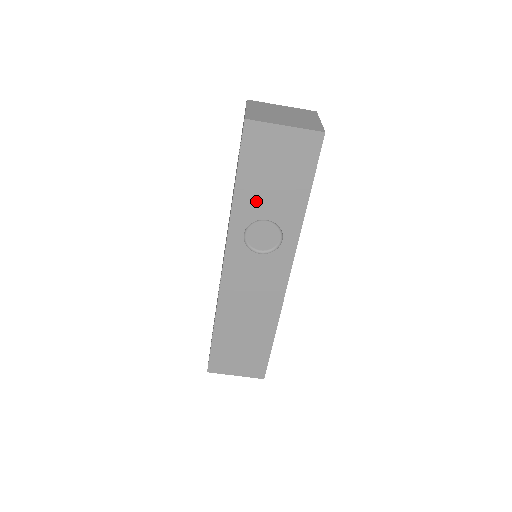
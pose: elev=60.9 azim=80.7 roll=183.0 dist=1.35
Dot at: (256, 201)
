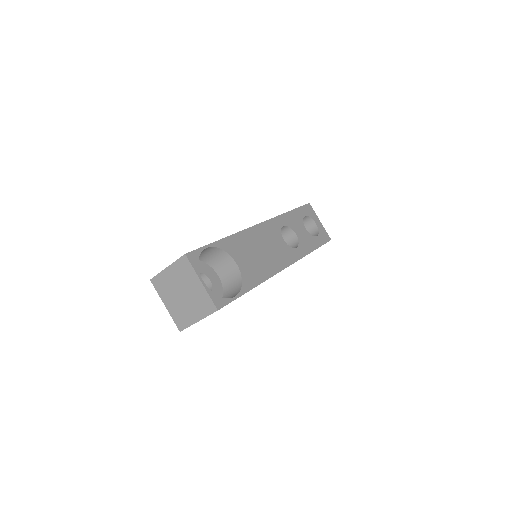
Dot at: occluded
